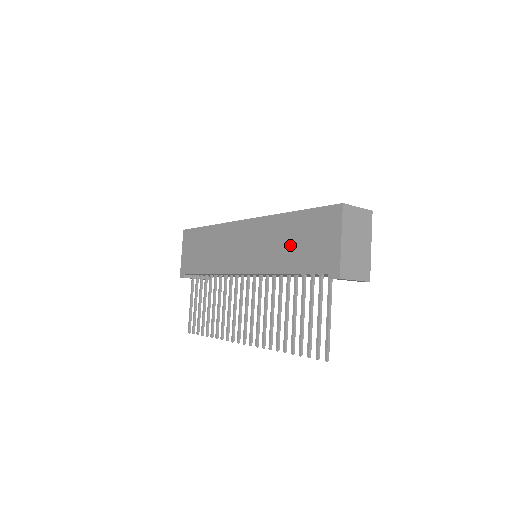
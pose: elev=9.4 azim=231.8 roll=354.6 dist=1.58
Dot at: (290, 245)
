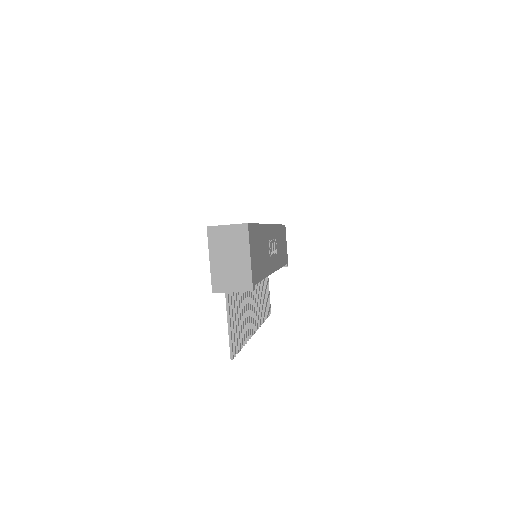
Dot at: occluded
